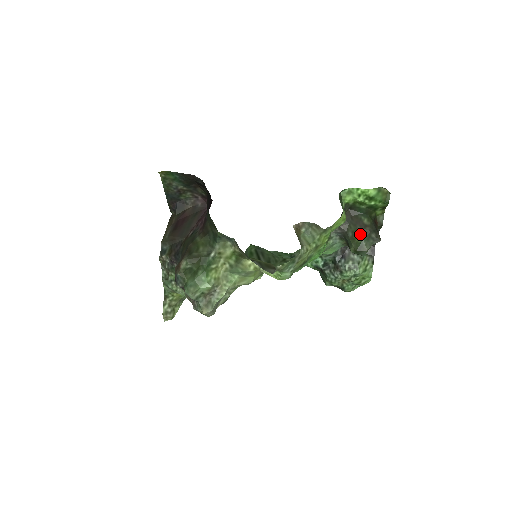
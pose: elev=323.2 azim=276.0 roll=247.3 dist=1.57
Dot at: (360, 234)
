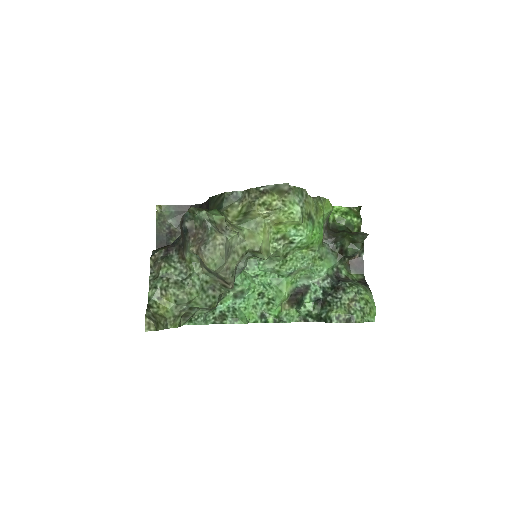
Dot at: (349, 234)
